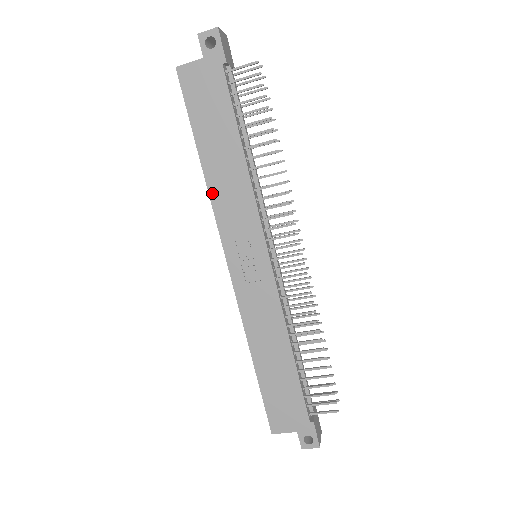
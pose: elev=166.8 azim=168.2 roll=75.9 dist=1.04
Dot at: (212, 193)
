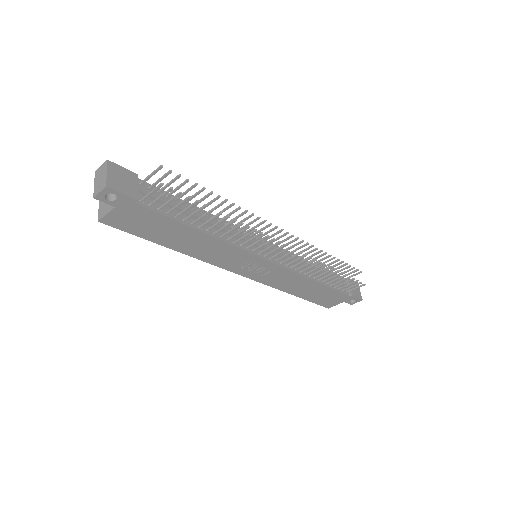
Dot at: (198, 257)
